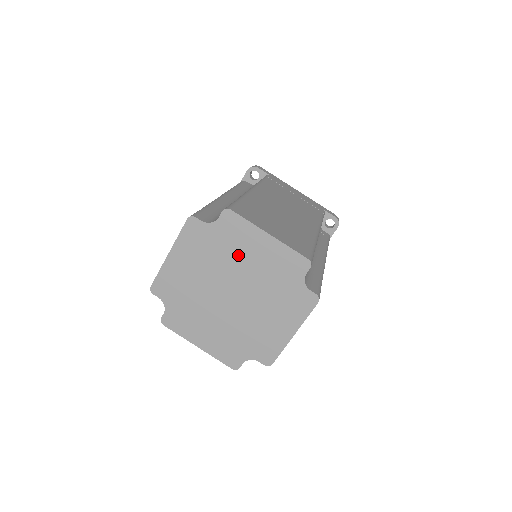
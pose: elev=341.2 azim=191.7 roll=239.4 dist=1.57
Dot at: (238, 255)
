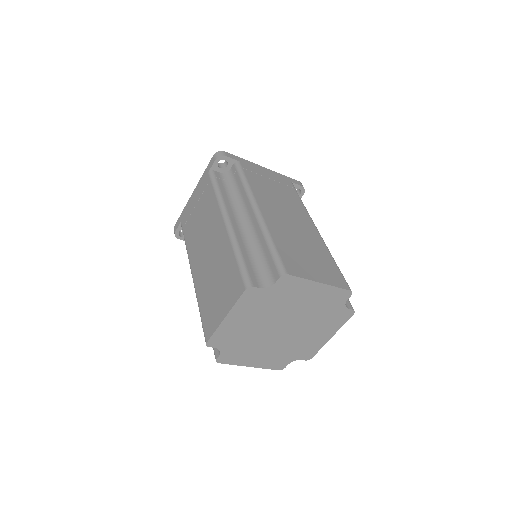
Dot at: (291, 302)
